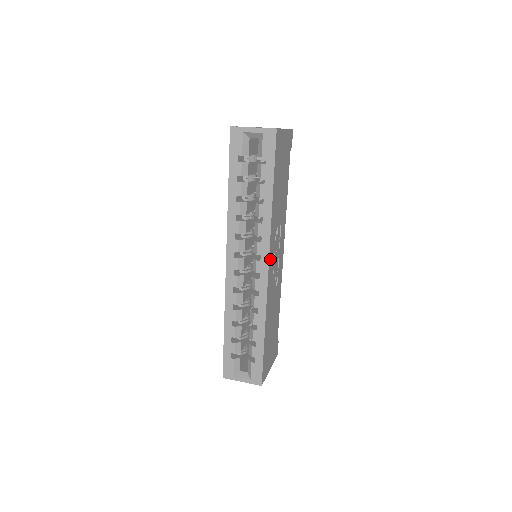
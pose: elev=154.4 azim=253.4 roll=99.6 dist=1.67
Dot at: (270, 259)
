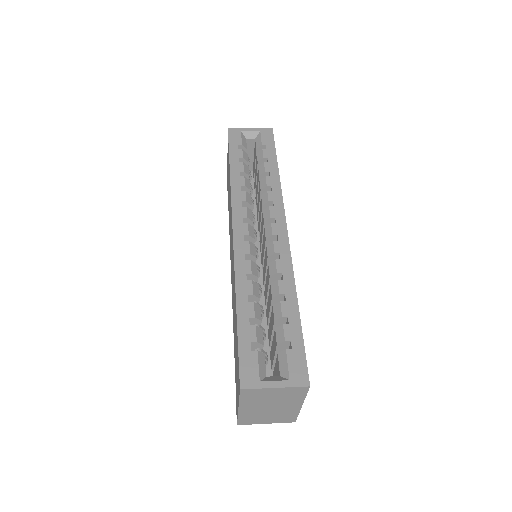
Dot at: occluded
